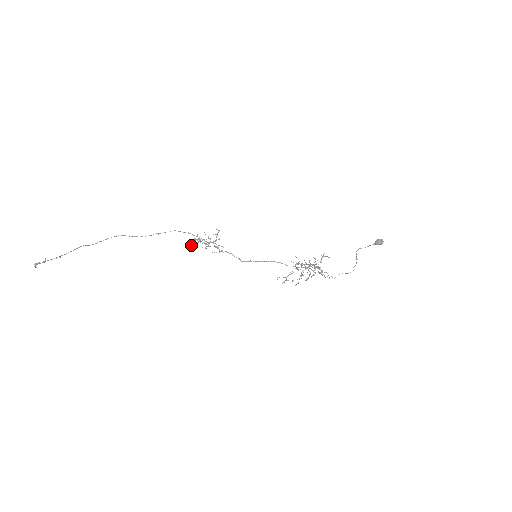
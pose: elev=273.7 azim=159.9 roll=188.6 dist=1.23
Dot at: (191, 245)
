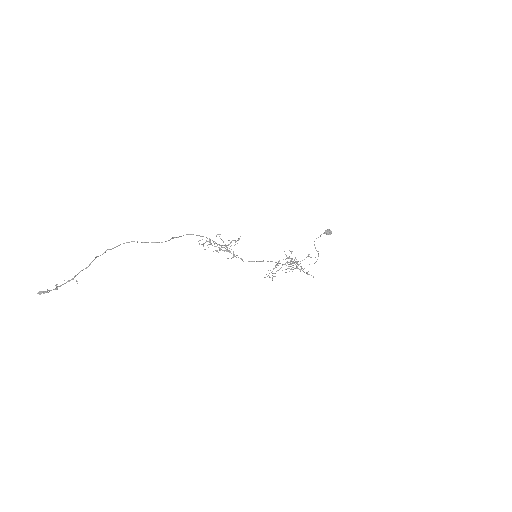
Dot at: (204, 249)
